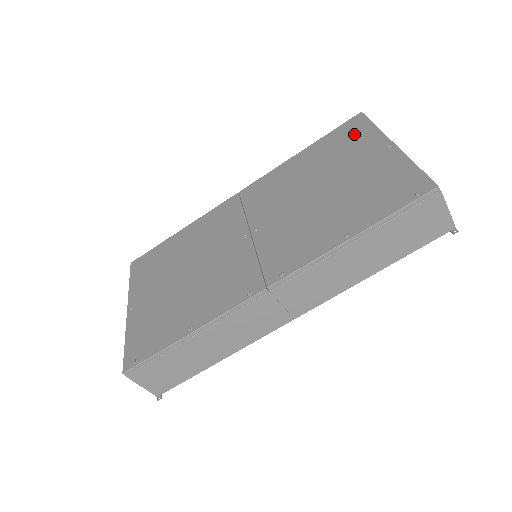
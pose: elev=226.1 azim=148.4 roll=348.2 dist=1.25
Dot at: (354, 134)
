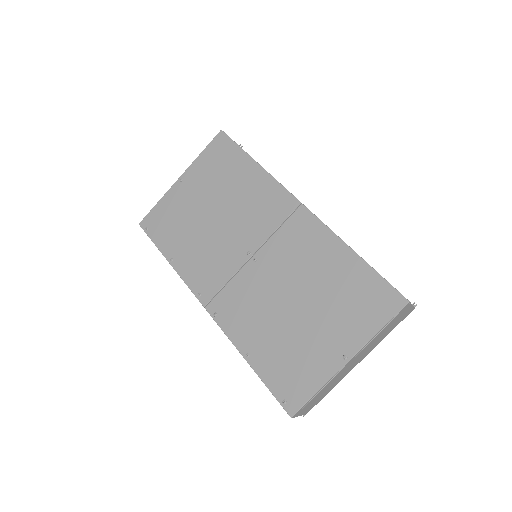
Dot at: (370, 309)
